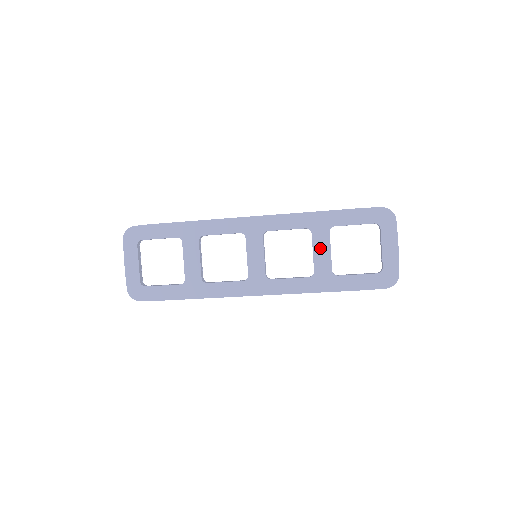
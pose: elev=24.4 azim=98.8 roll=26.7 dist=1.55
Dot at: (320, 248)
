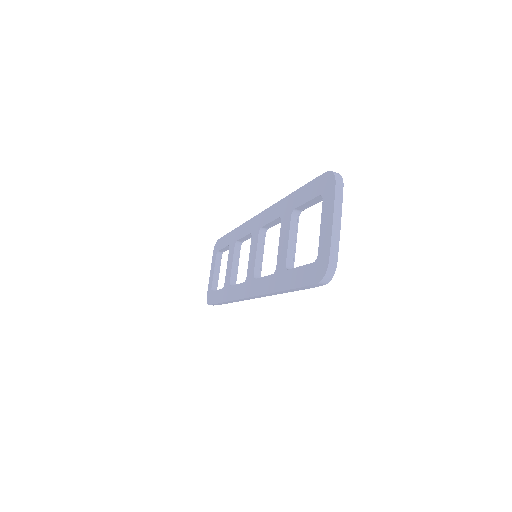
Dot at: (283, 238)
